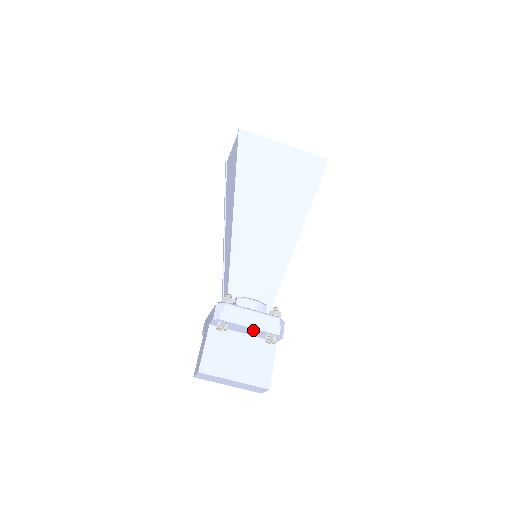
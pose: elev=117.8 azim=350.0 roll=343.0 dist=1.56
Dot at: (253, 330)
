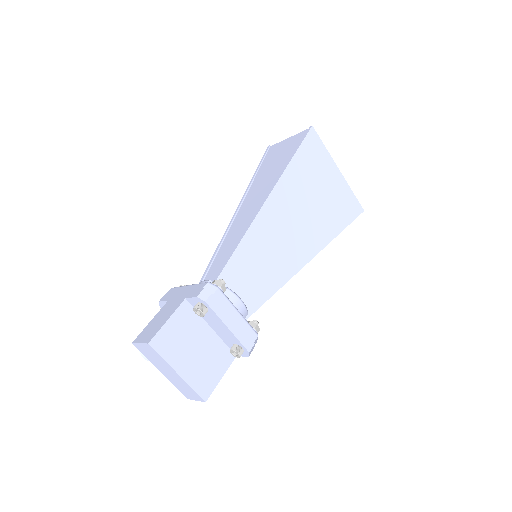
Dot at: (227, 332)
